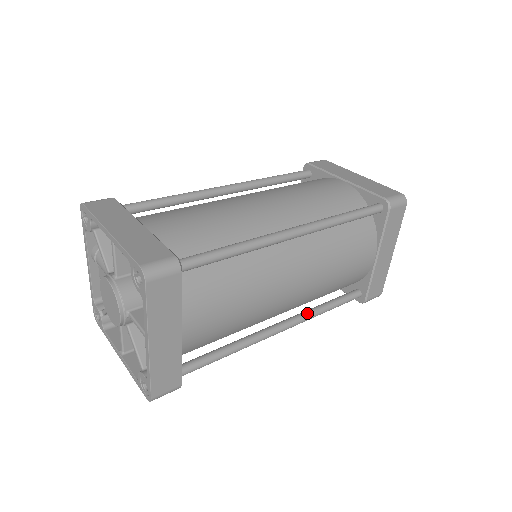
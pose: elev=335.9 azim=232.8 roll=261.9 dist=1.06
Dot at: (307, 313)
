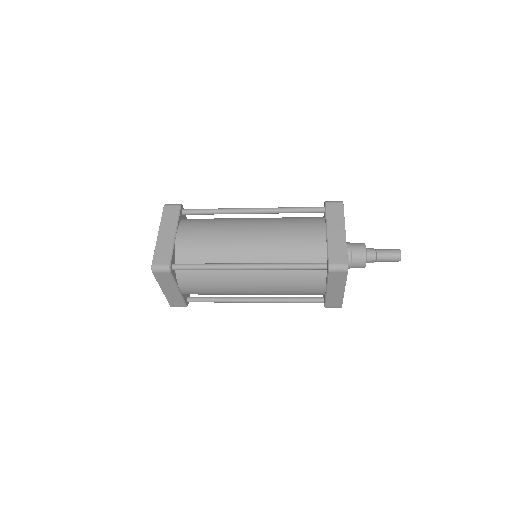
Dot at: (275, 299)
